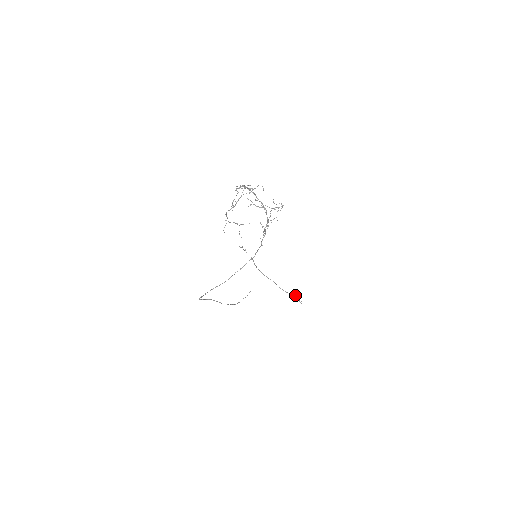
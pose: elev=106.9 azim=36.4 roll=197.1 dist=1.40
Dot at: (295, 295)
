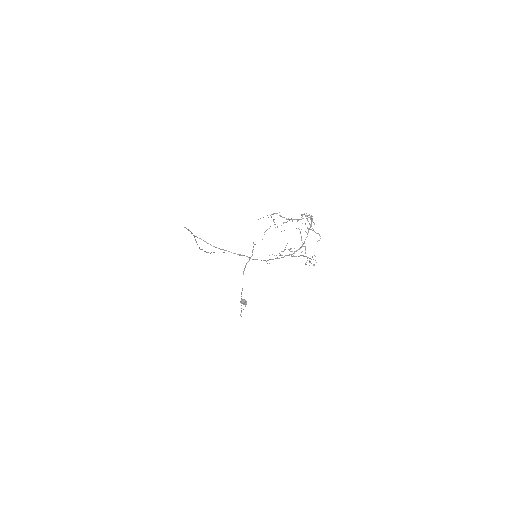
Dot at: occluded
